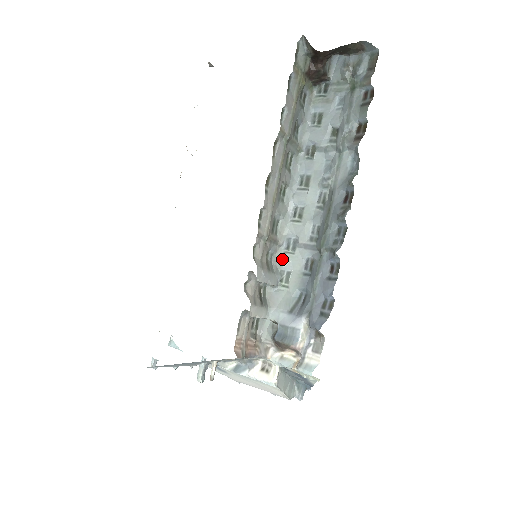
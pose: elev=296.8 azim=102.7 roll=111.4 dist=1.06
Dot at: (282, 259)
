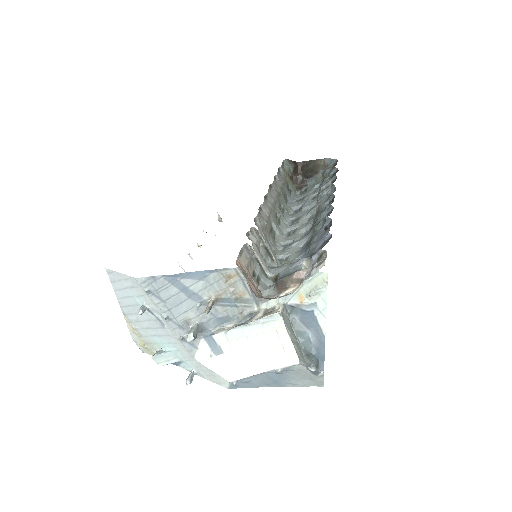
Dot at: (280, 253)
